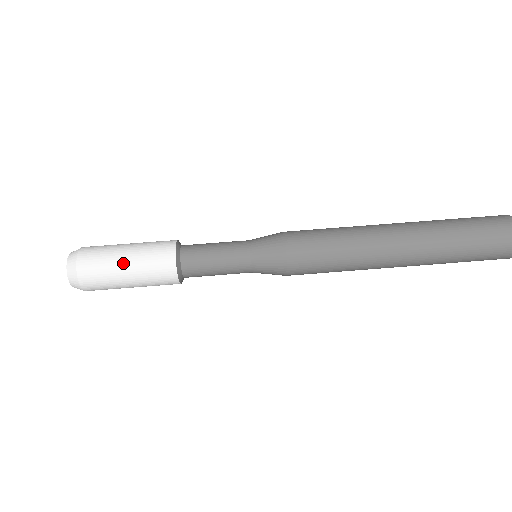
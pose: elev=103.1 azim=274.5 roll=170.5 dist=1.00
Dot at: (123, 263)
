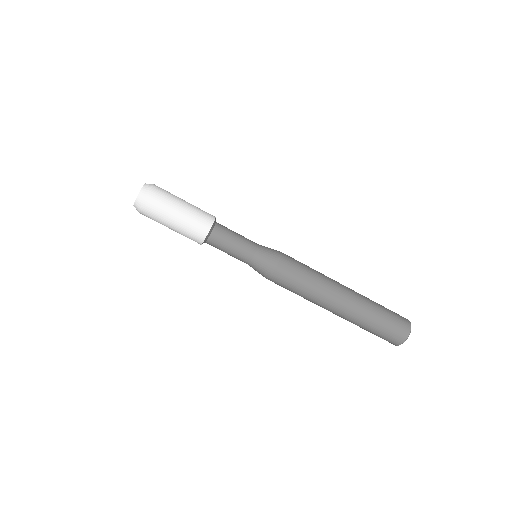
Dot at: (177, 212)
